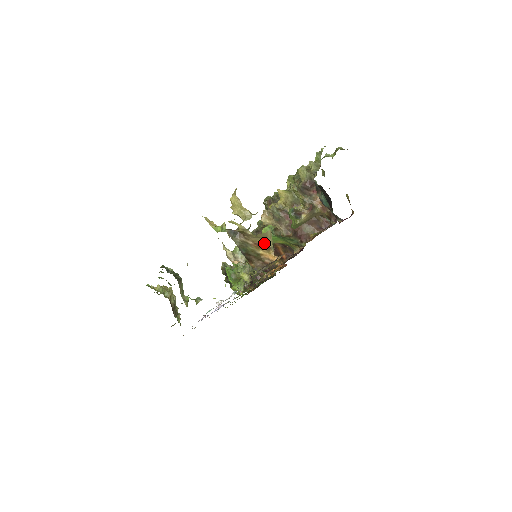
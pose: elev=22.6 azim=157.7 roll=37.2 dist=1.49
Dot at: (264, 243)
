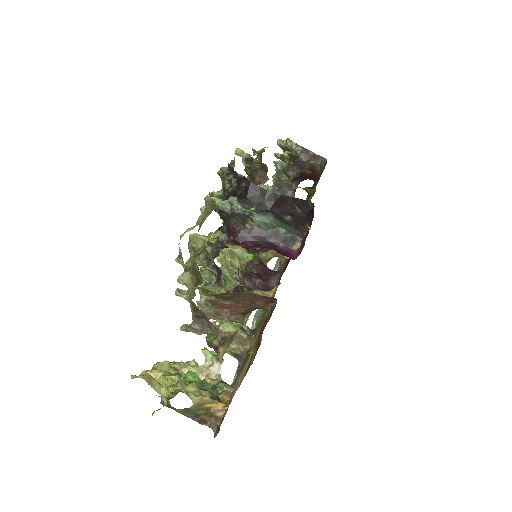
Dot at: (202, 404)
